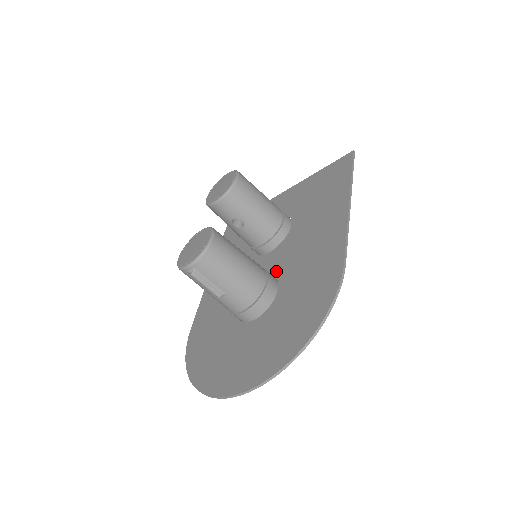
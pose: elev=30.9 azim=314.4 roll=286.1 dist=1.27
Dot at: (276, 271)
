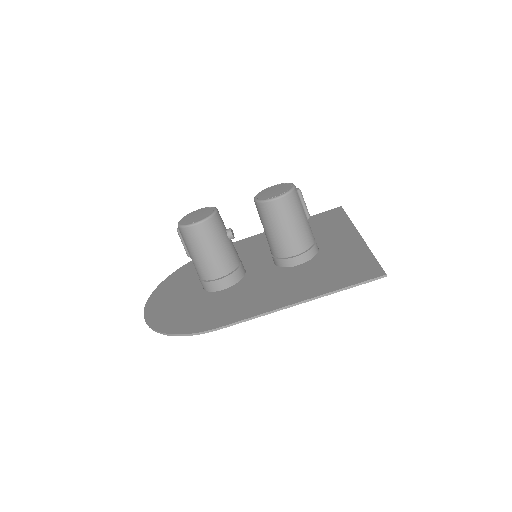
Dot at: (245, 279)
